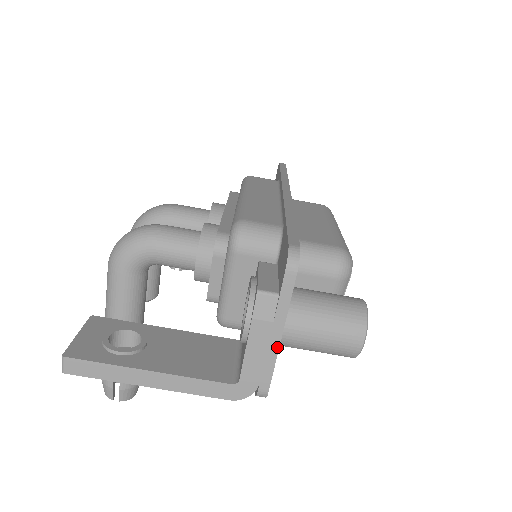
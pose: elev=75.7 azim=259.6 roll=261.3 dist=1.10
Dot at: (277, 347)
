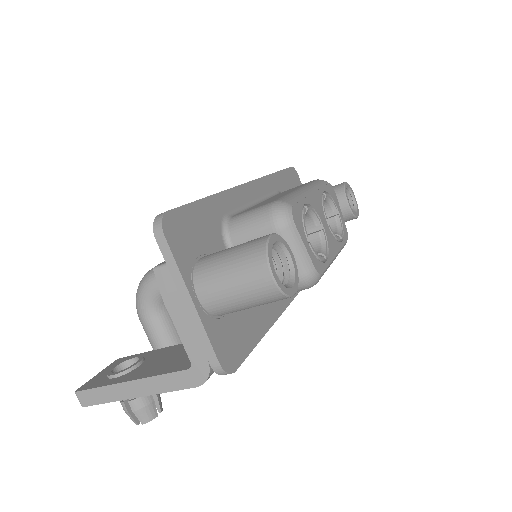
Dot at: (196, 314)
